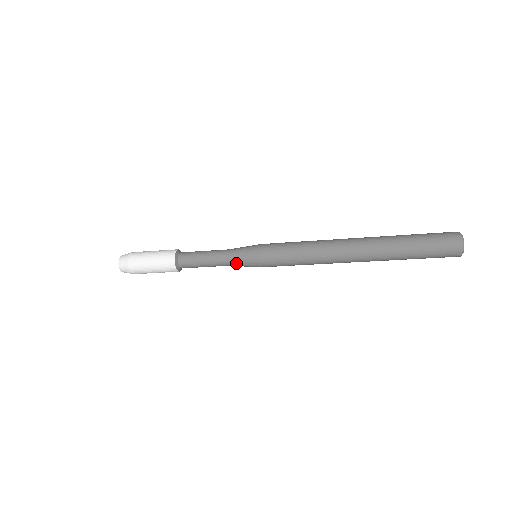
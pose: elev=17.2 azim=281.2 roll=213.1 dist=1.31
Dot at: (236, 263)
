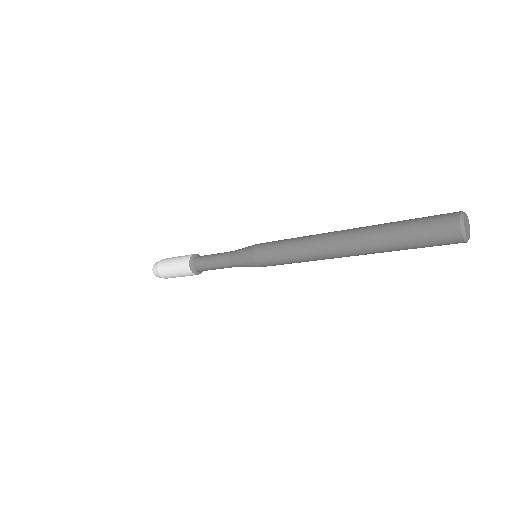
Dot at: occluded
